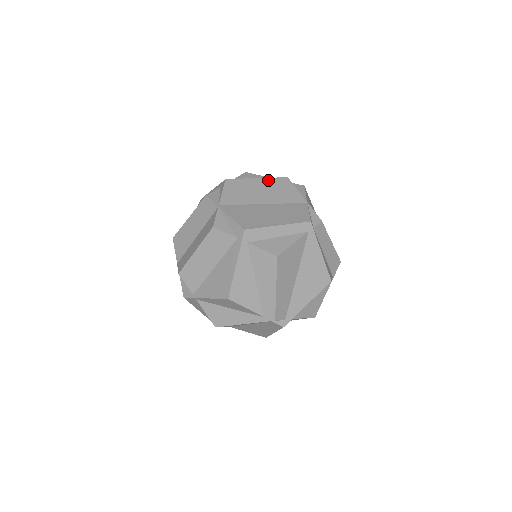
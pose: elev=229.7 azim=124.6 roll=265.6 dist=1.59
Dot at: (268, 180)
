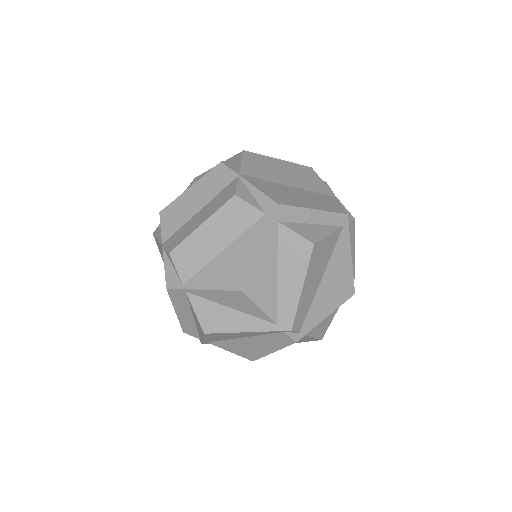
Dot at: (291, 164)
